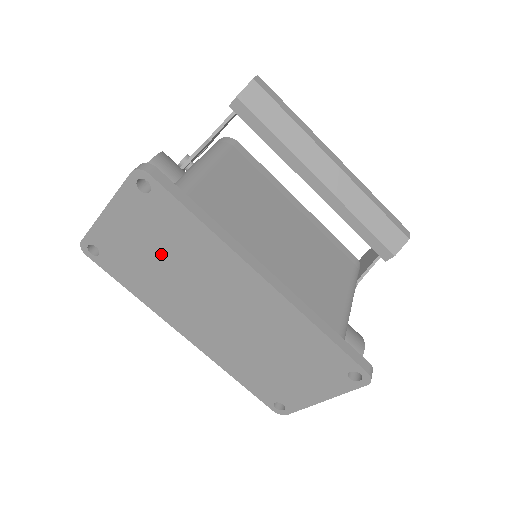
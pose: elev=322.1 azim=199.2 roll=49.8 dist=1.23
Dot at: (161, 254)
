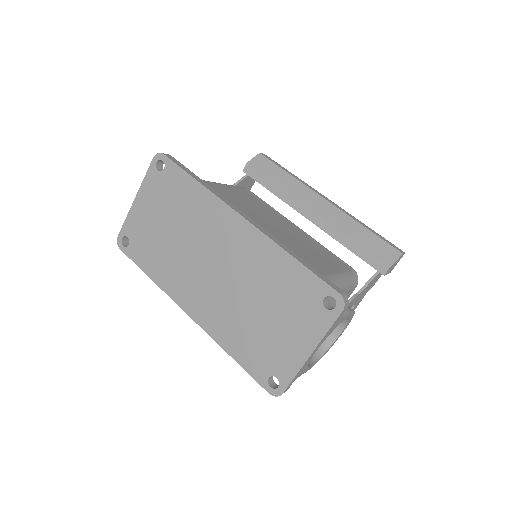
Dot at: (170, 224)
